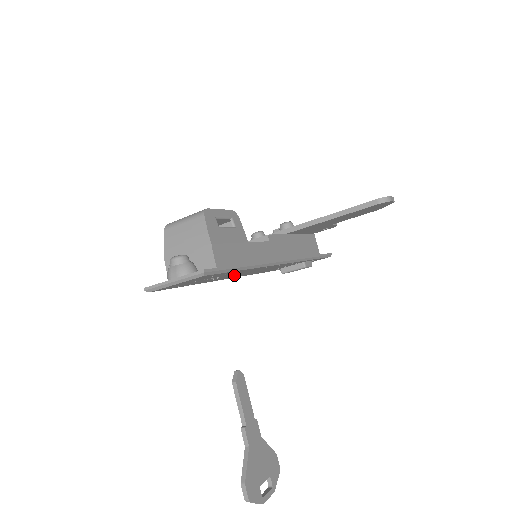
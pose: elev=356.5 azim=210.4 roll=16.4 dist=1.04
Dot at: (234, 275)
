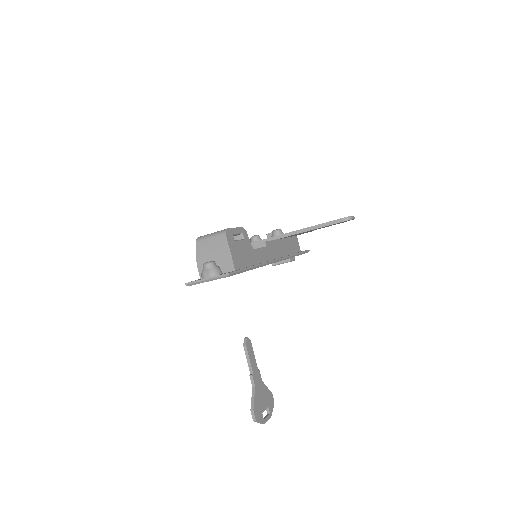
Dot at: occluded
